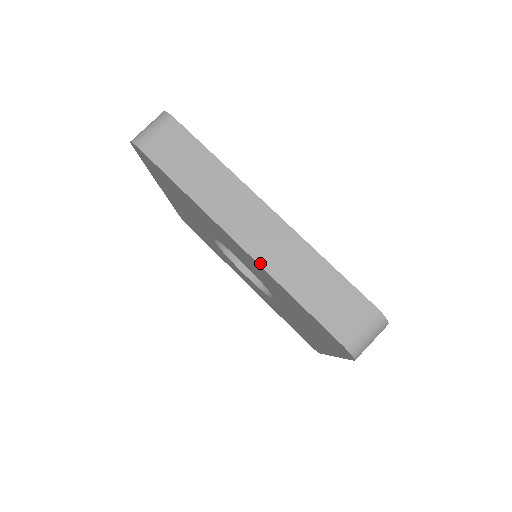
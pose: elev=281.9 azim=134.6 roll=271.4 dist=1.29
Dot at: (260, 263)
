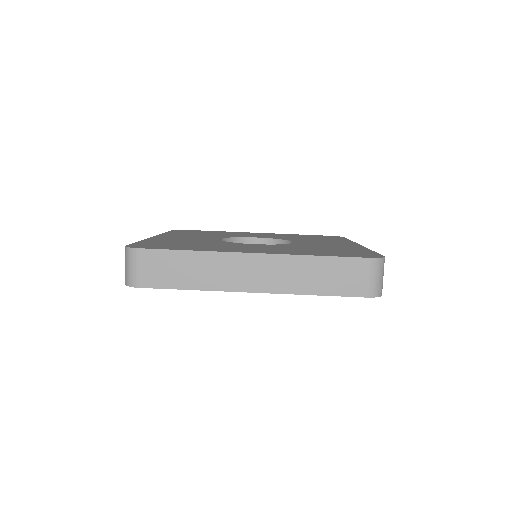
Dot at: (279, 292)
